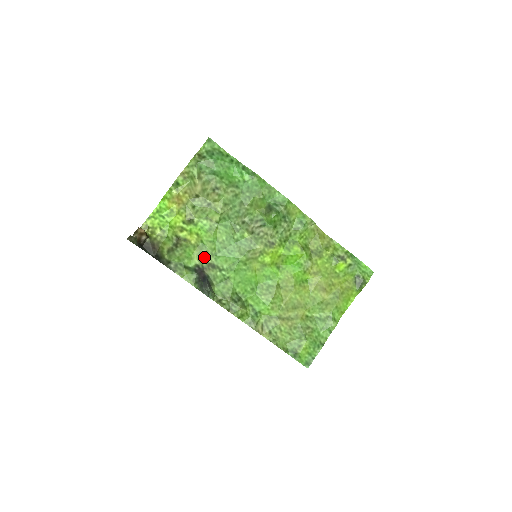
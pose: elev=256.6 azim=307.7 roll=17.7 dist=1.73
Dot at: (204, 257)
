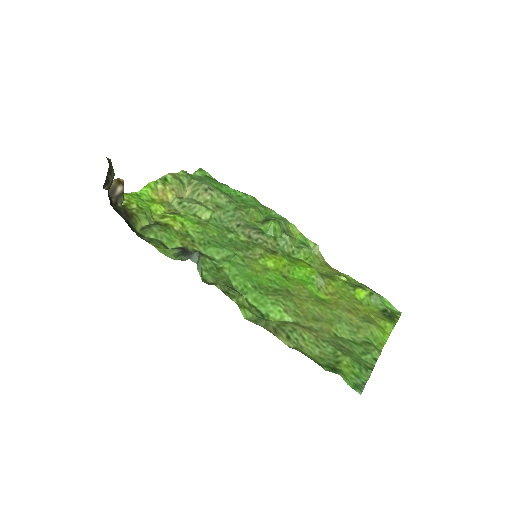
Dot at: (189, 243)
